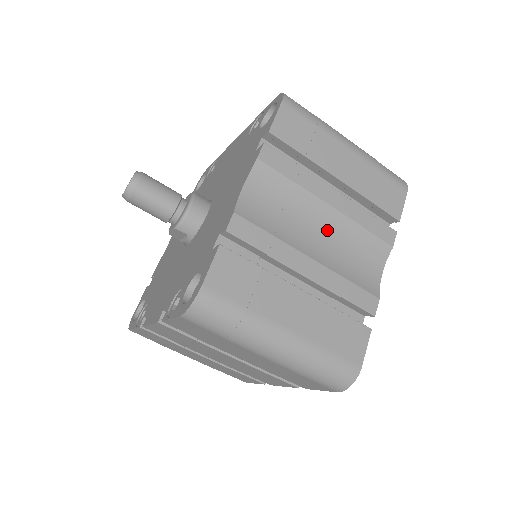
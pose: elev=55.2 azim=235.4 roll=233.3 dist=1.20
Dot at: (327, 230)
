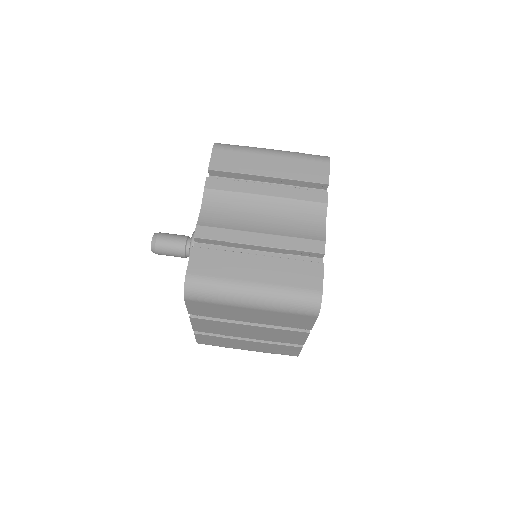
Dot at: (270, 212)
